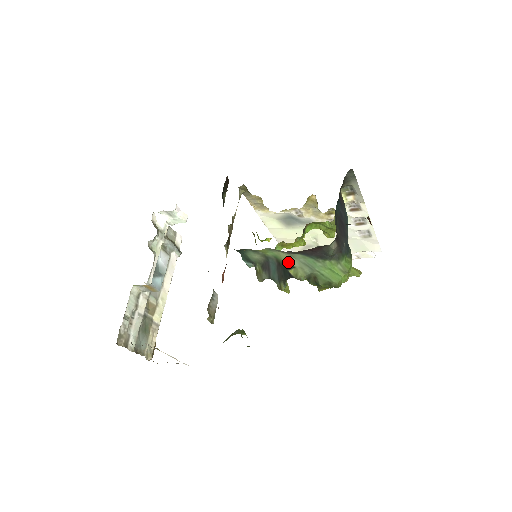
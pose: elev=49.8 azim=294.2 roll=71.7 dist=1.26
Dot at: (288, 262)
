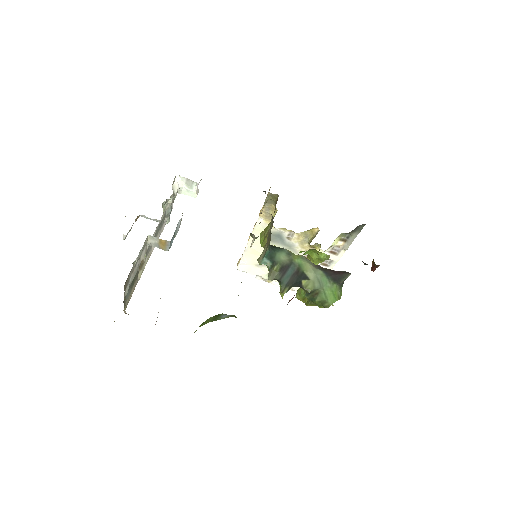
Dot at: (307, 273)
